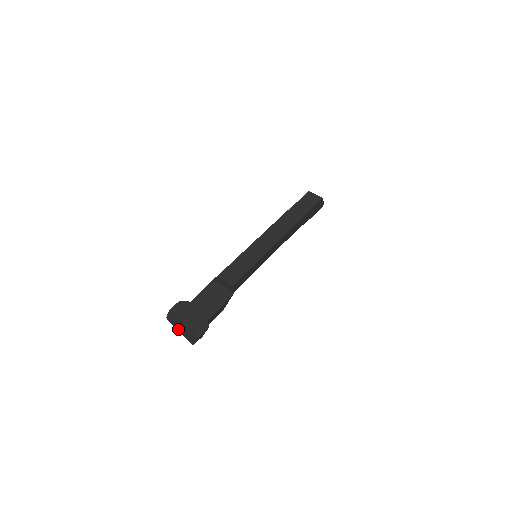
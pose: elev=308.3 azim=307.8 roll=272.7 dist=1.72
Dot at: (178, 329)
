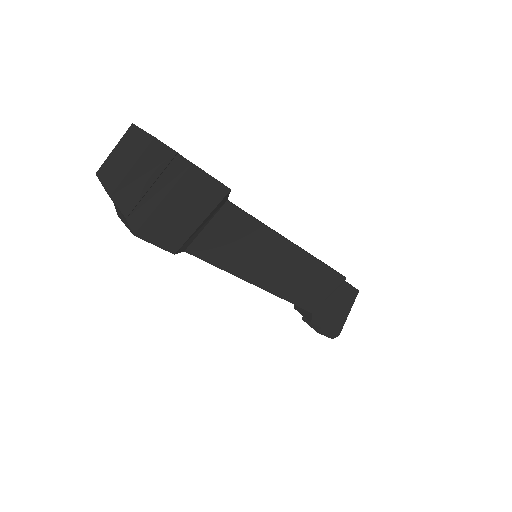
Dot at: (105, 177)
